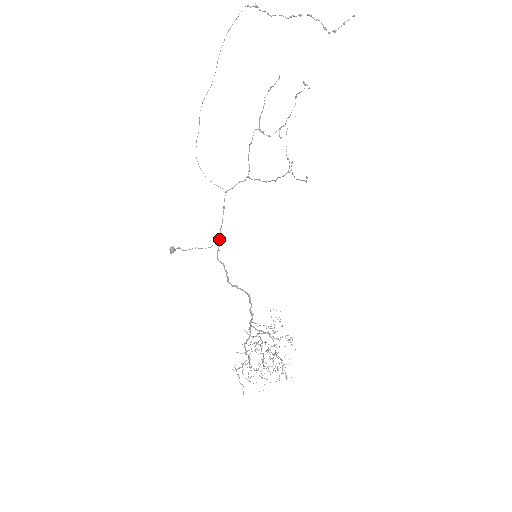
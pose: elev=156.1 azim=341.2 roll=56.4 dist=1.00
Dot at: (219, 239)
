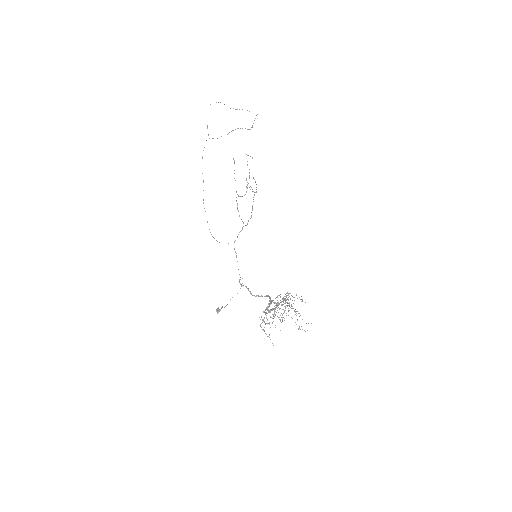
Dot at: (239, 274)
